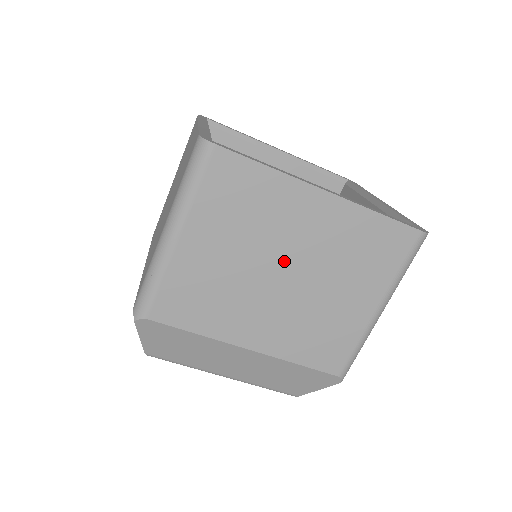
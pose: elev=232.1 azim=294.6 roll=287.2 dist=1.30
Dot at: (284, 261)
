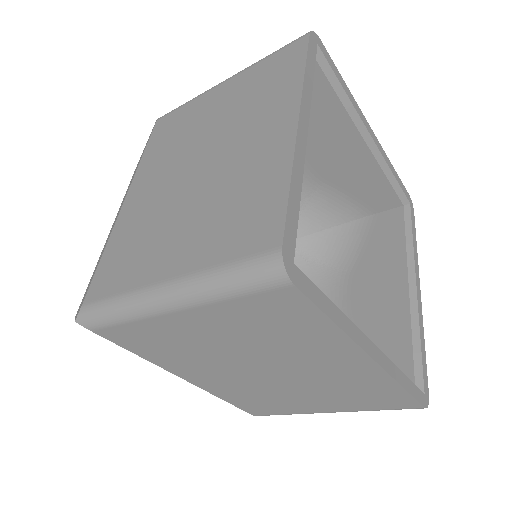
Dot at: (276, 367)
